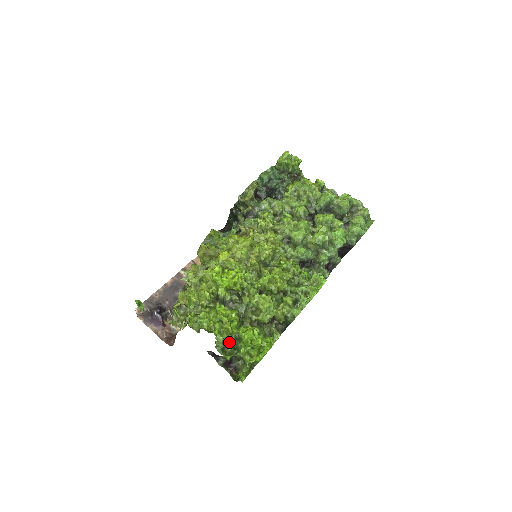
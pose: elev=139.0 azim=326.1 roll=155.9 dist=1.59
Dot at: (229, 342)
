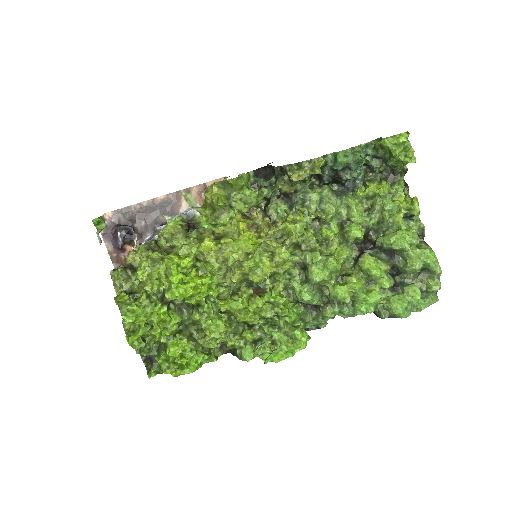
Dot at: occluded
